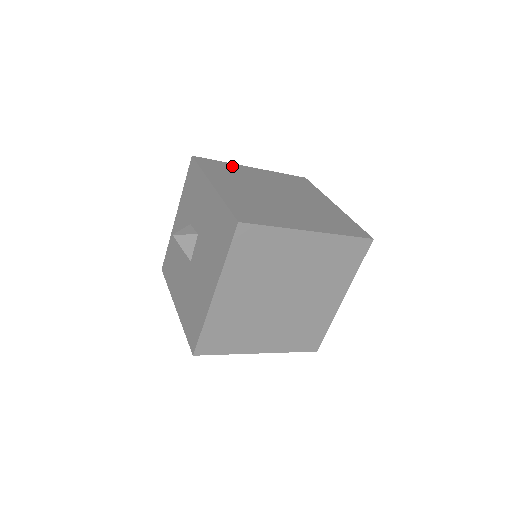
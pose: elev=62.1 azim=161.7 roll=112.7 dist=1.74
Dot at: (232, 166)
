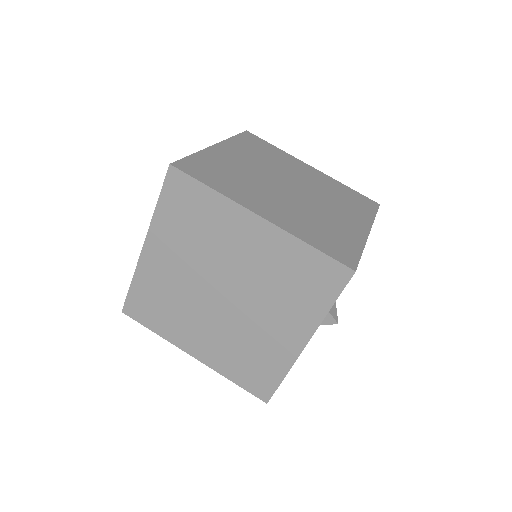
Dot at: (282, 154)
